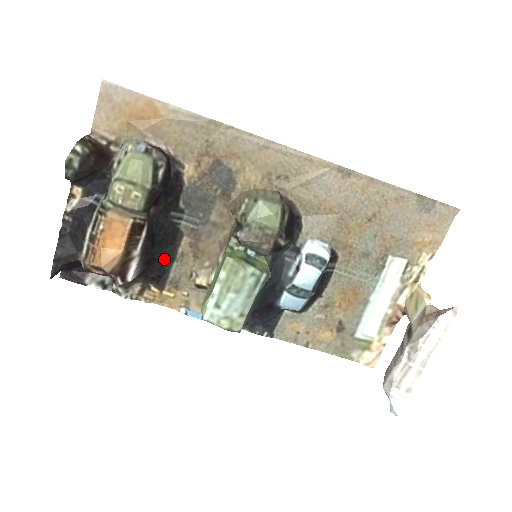
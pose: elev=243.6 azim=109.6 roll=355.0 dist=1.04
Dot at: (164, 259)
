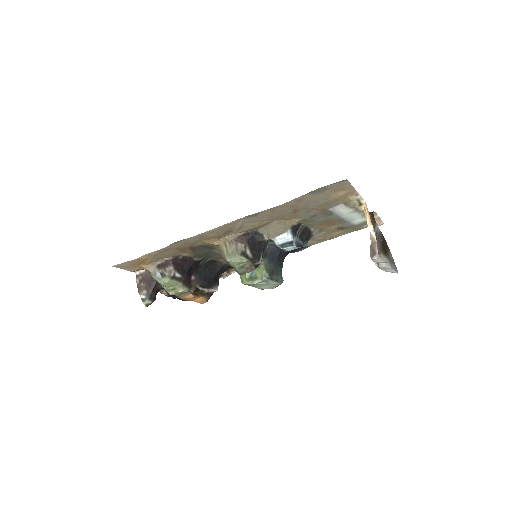
Dot at: (221, 270)
